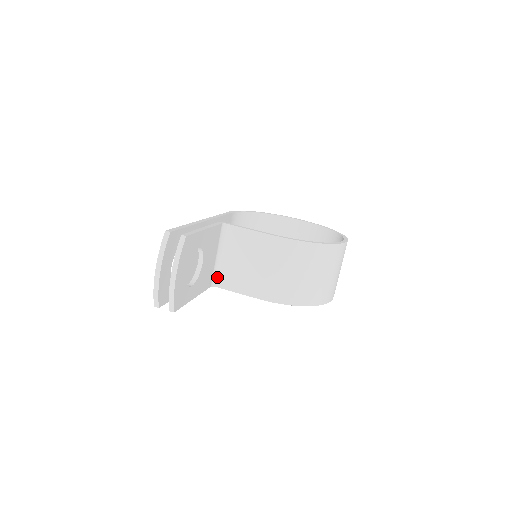
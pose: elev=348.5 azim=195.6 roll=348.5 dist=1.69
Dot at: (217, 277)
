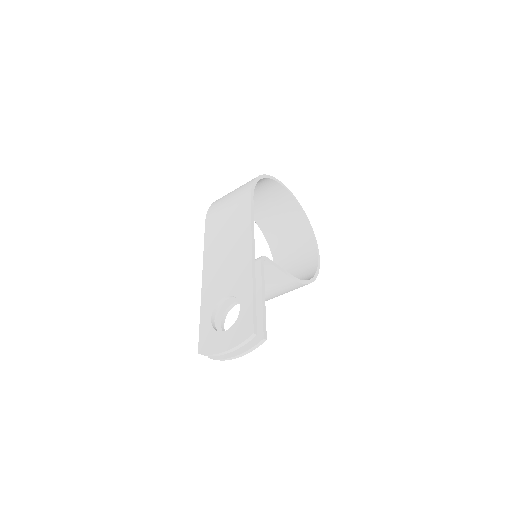
Dot at: occluded
